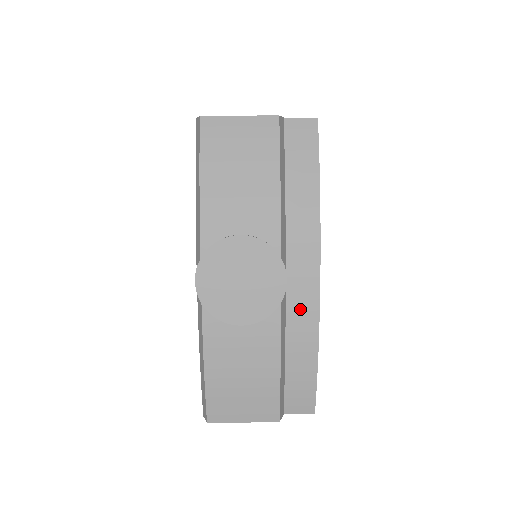
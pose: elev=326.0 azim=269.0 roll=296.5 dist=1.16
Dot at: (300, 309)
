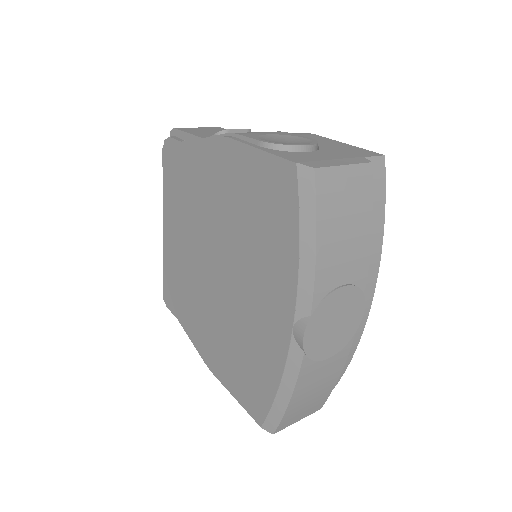
Dot at: occluded
